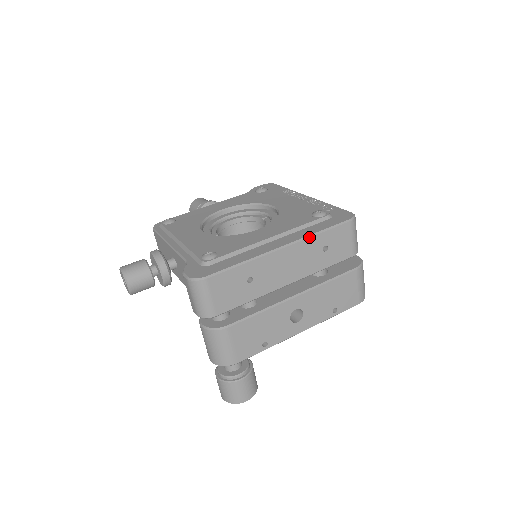
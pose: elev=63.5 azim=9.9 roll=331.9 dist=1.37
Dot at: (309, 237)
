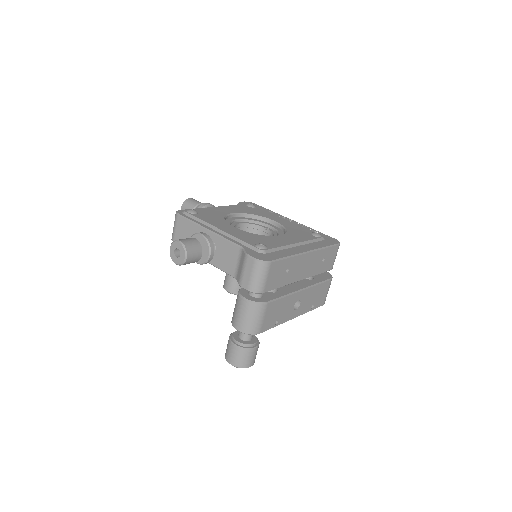
Dot at: (321, 249)
